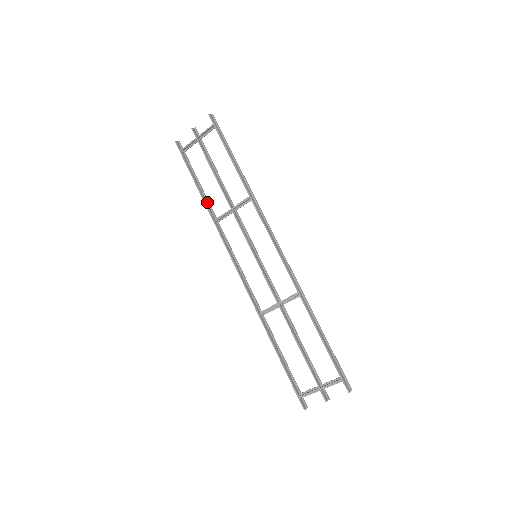
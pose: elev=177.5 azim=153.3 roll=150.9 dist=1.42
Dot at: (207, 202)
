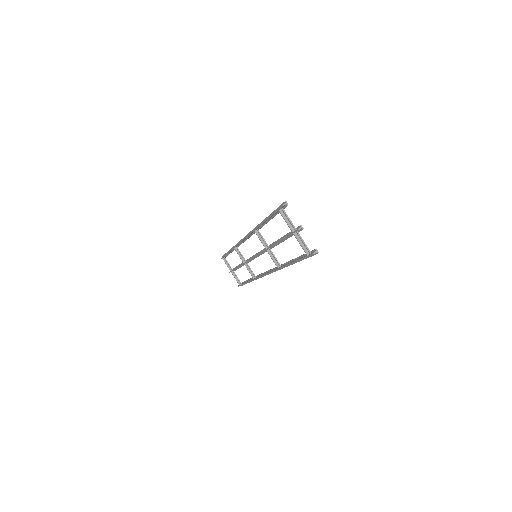
Dot at: (263, 224)
